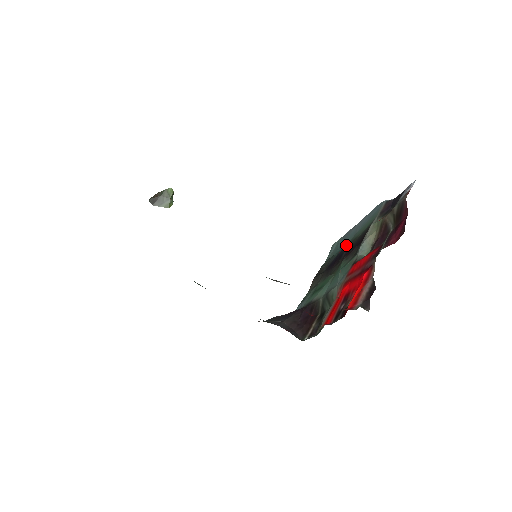
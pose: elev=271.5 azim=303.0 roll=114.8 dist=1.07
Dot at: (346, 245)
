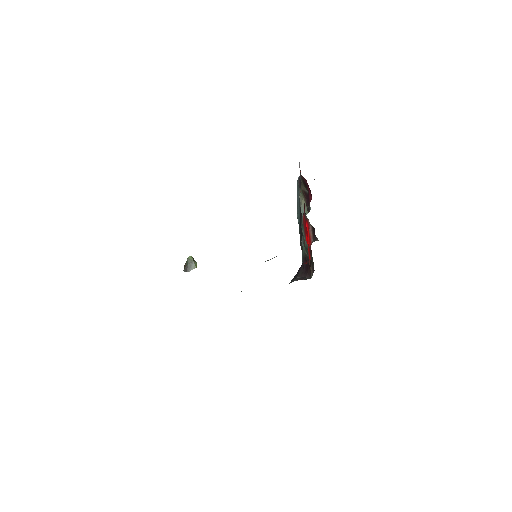
Dot at: occluded
